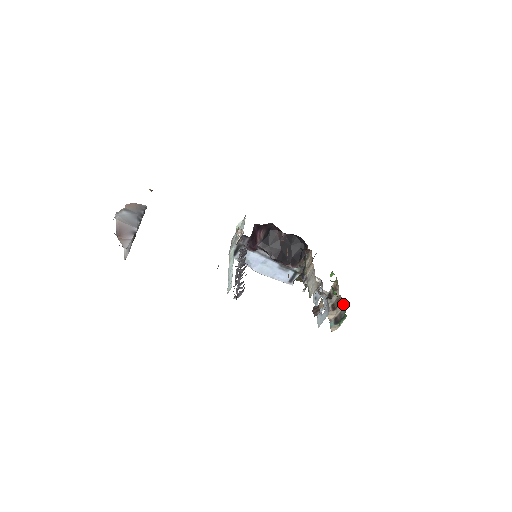
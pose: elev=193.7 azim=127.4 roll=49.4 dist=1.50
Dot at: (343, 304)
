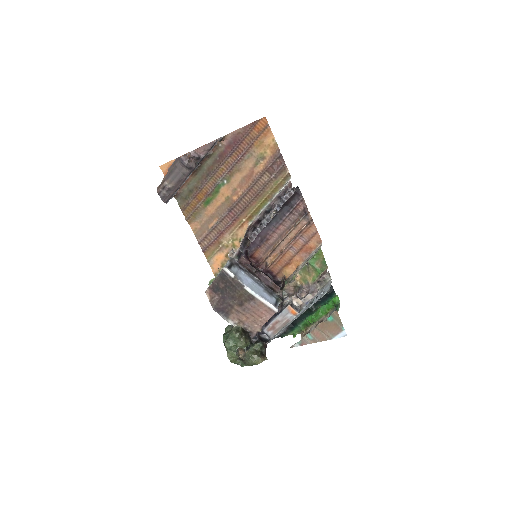
Dot at: (328, 312)
